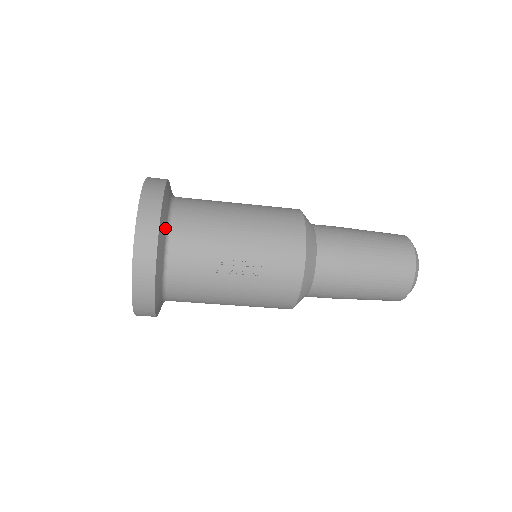
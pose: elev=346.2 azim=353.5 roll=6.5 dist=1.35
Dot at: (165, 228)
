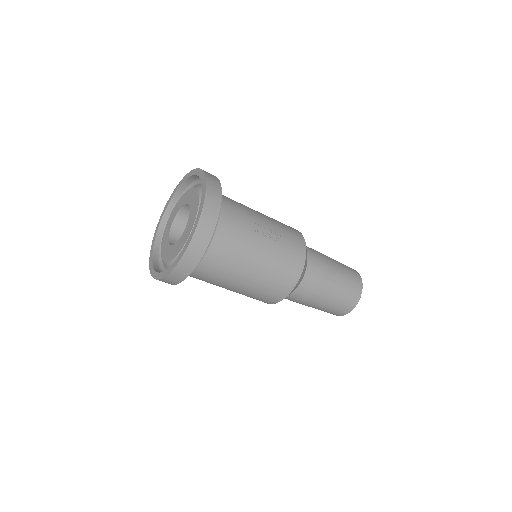
Dot at: occluded
